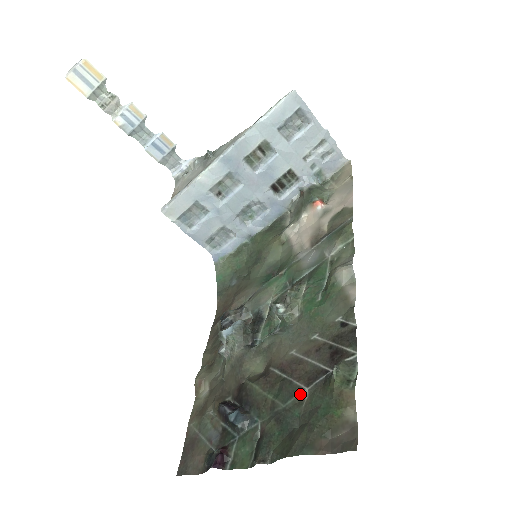
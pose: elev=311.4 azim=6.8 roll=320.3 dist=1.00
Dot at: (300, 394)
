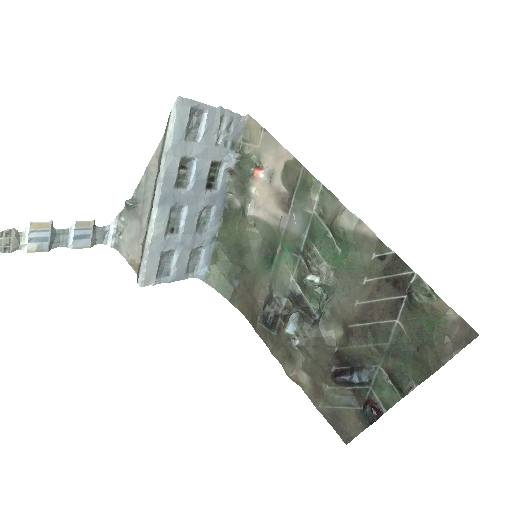
Dot at: (395, 328)
